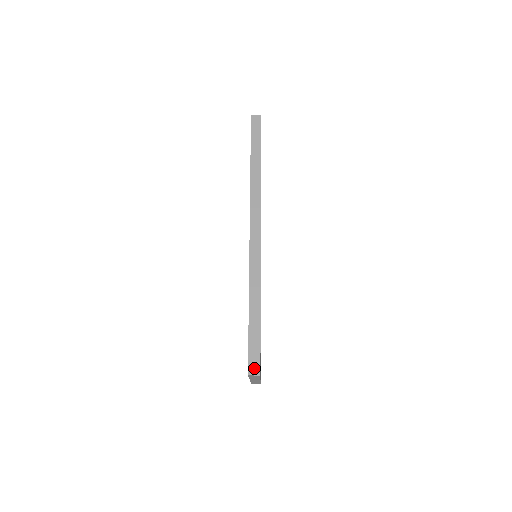
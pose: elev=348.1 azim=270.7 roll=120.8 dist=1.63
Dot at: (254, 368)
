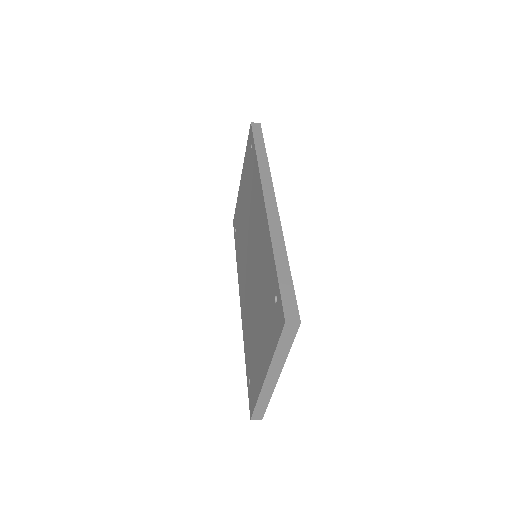
Dot at: (292, 315)
